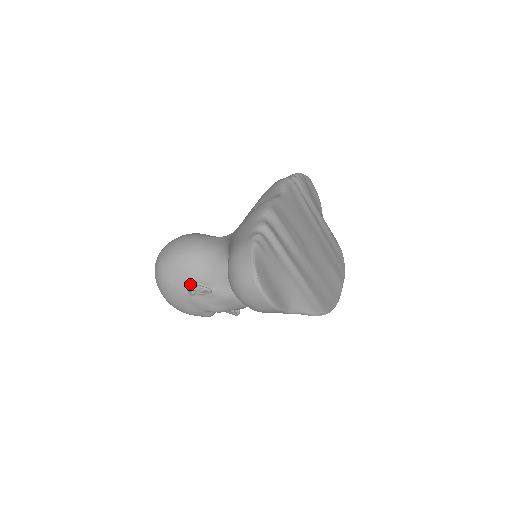
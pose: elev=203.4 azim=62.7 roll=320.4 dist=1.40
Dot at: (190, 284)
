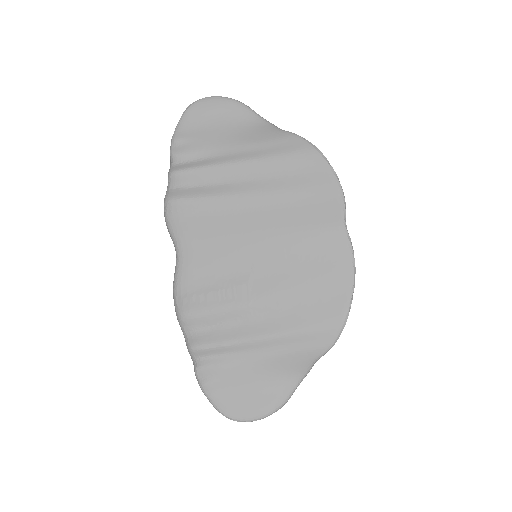
Dot at: occluded
